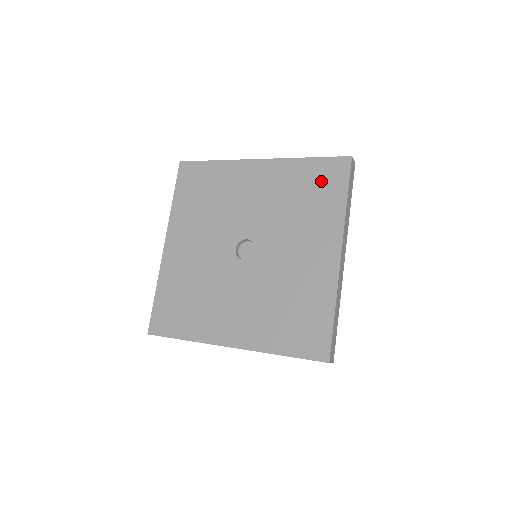
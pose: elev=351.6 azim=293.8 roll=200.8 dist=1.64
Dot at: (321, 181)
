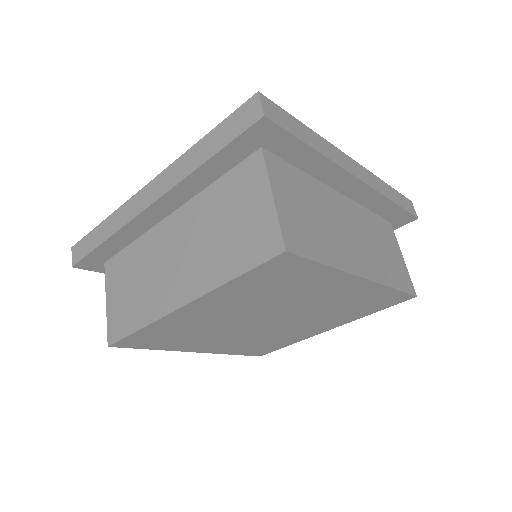
Dot at: occluded
